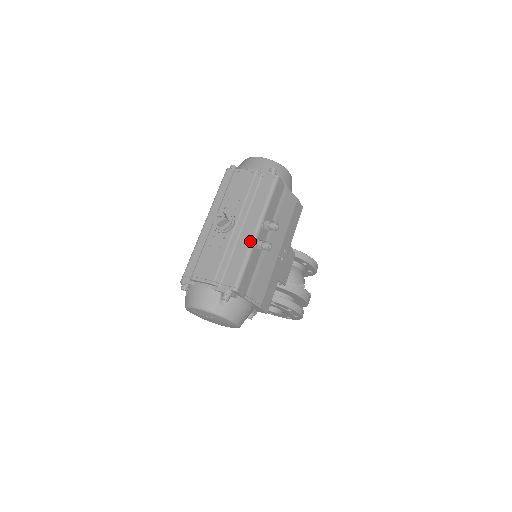
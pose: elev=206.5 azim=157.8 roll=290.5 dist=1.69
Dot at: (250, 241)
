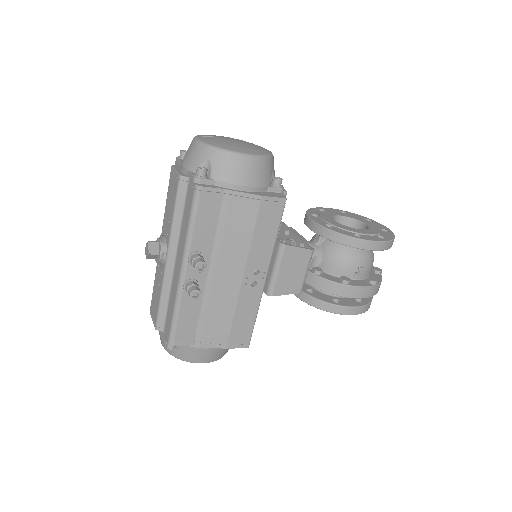
Dot at: (177, 285)
